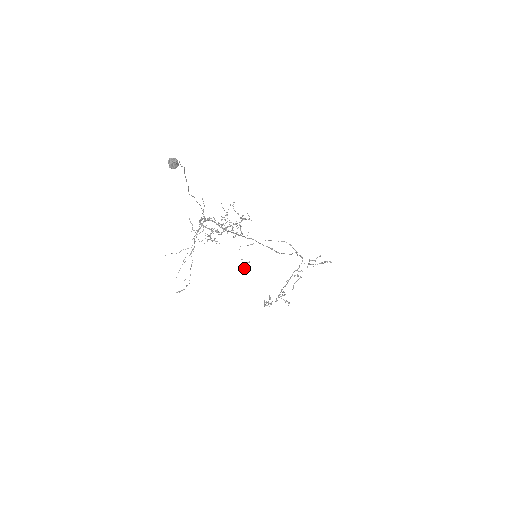
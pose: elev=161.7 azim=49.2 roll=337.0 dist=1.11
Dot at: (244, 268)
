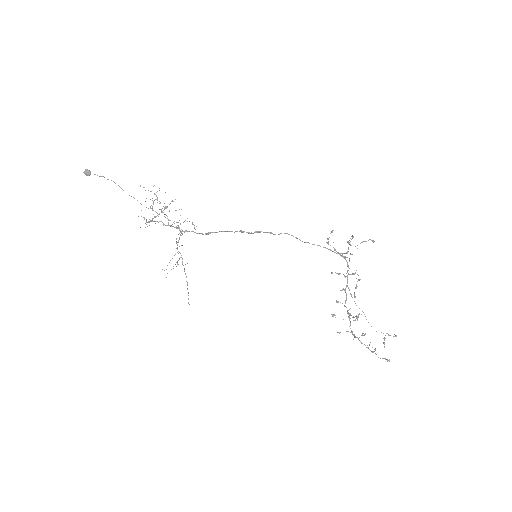
Dot at: occluded
